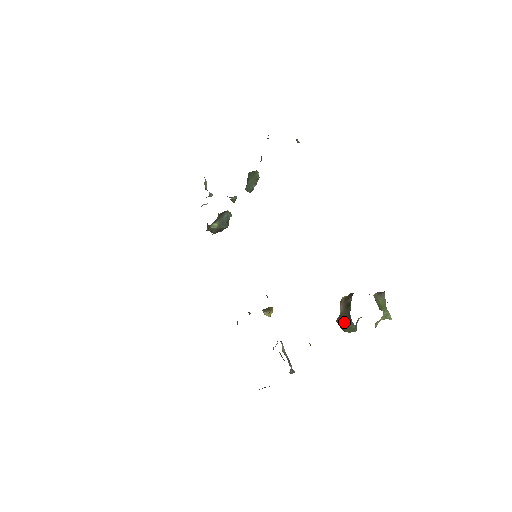
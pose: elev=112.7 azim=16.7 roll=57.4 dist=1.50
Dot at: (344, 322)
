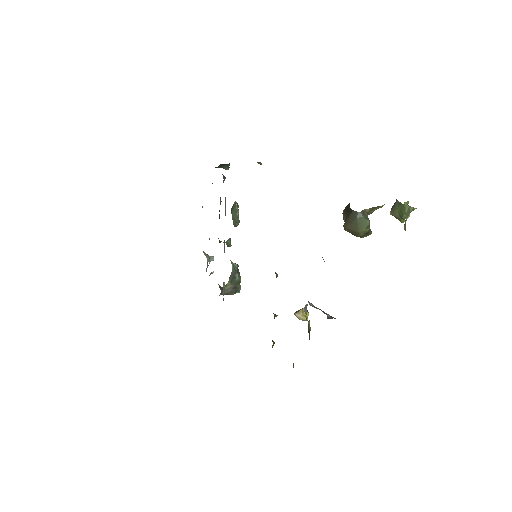
Dot at: (349, 220)
